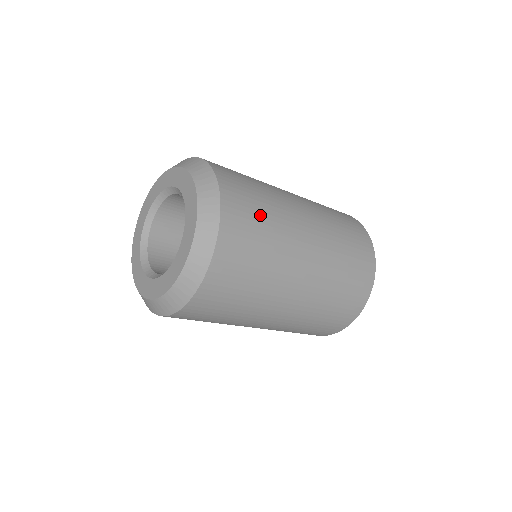
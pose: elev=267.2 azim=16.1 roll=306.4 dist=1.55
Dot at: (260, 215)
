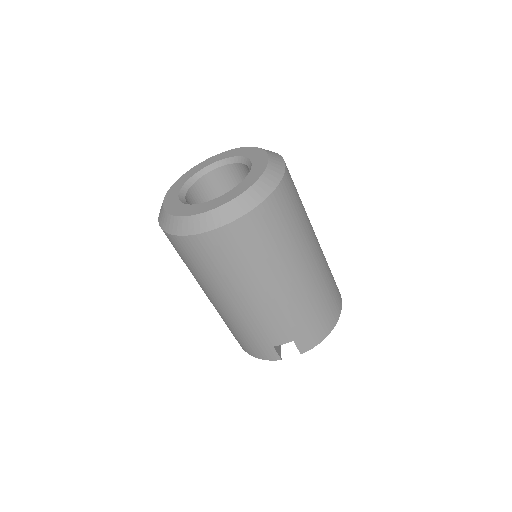
Dot at: occluded
